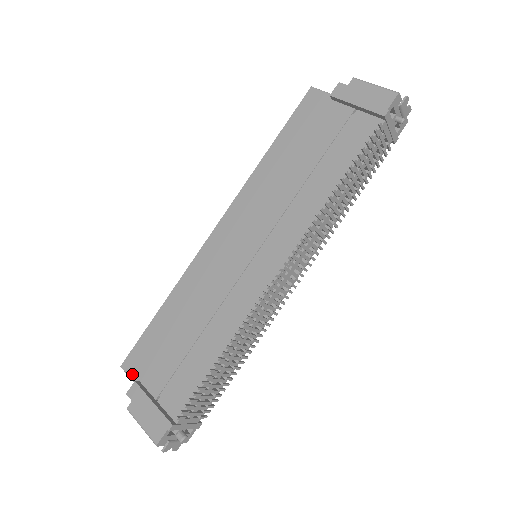
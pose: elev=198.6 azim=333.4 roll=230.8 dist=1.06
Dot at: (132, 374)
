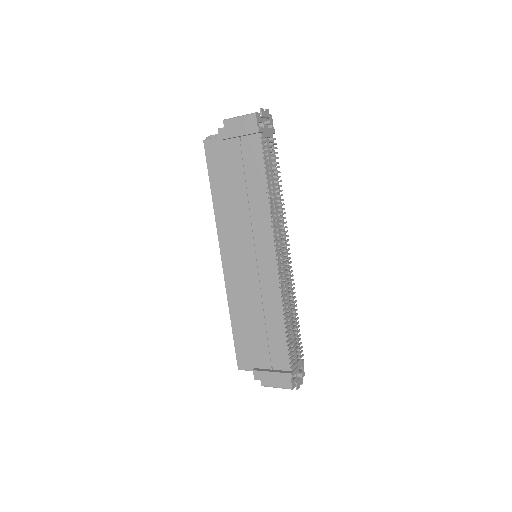
Dot at: (248, 368)
